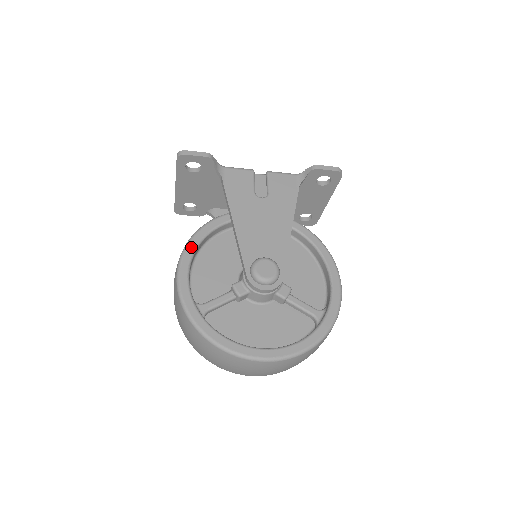
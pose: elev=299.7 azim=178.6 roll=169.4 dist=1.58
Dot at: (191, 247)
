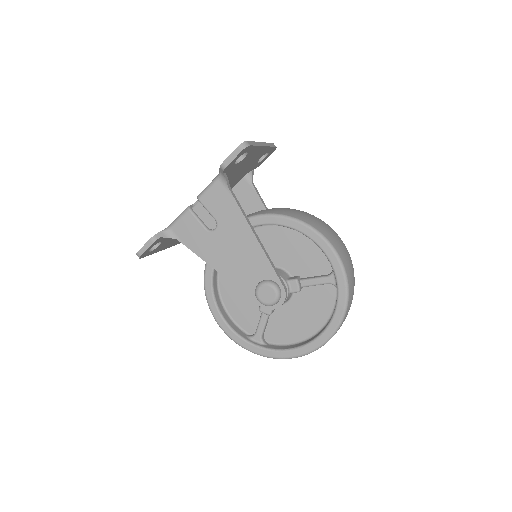
Dot at: (212, 306)
